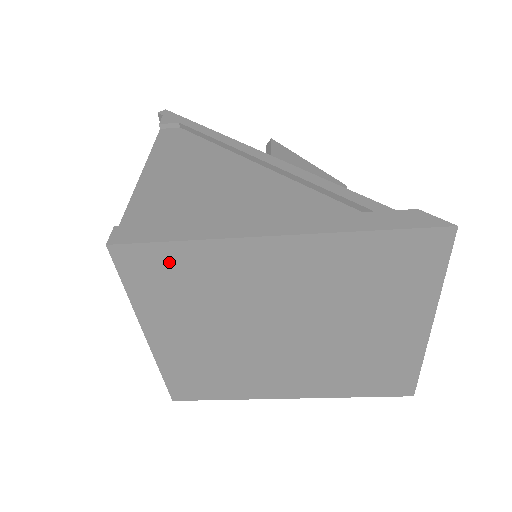
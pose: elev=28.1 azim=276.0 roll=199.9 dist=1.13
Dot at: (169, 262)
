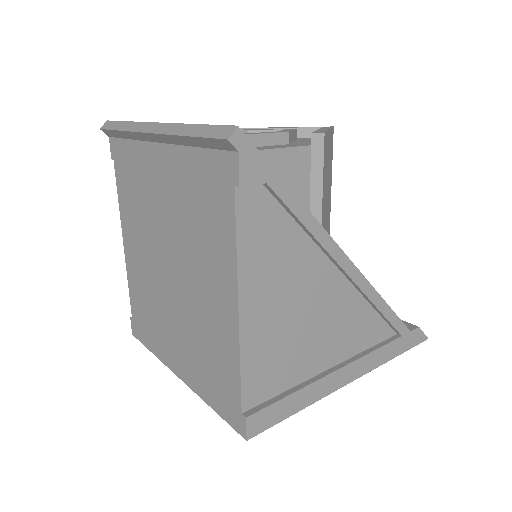
Dot at: occluded
